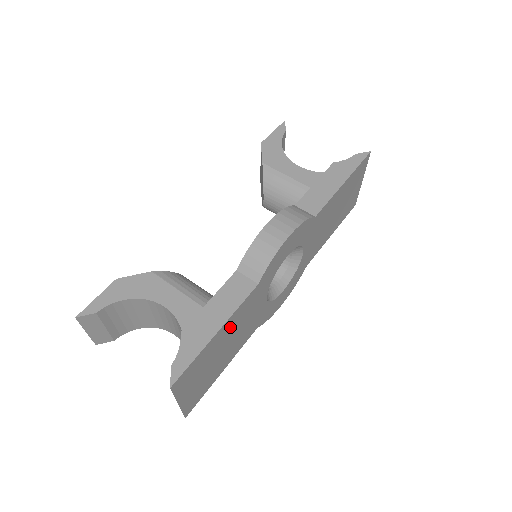
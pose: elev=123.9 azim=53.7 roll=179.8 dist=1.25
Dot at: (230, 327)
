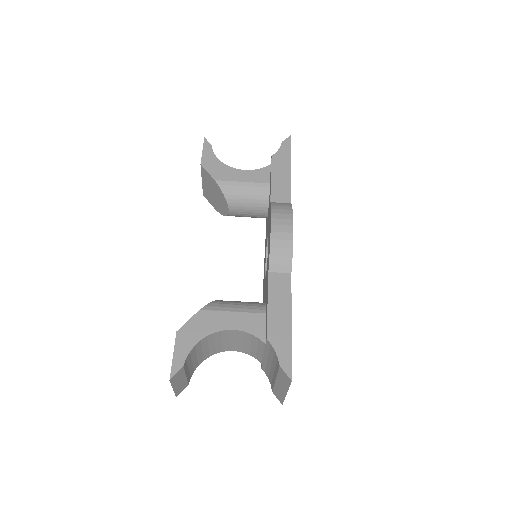
Dot at: occluded
